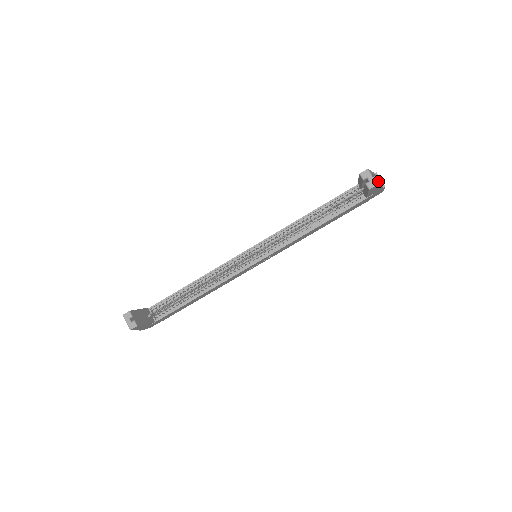
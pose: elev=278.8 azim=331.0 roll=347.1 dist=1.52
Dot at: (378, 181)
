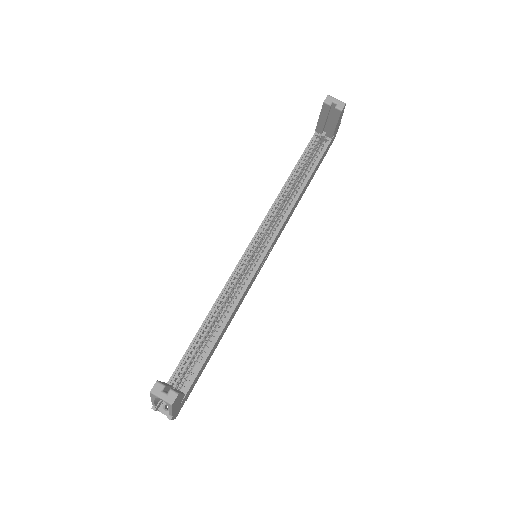
Dot at: occluded
